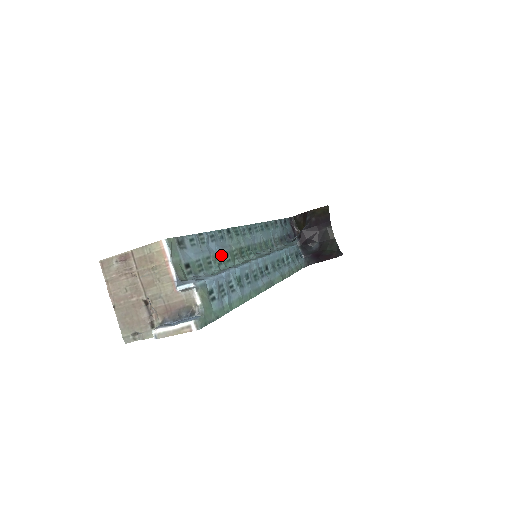
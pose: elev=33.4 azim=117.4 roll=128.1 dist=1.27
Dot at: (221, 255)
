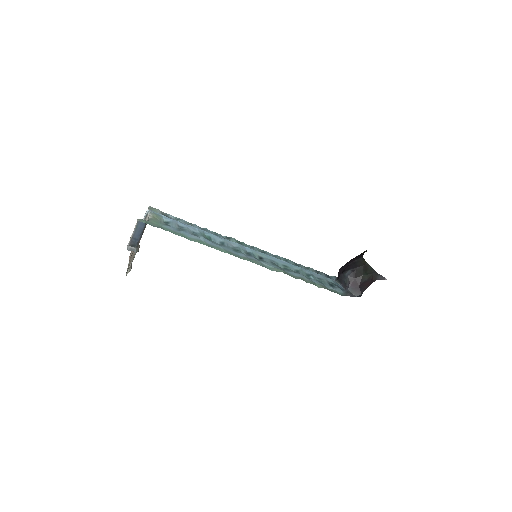
Dot at: occluded
